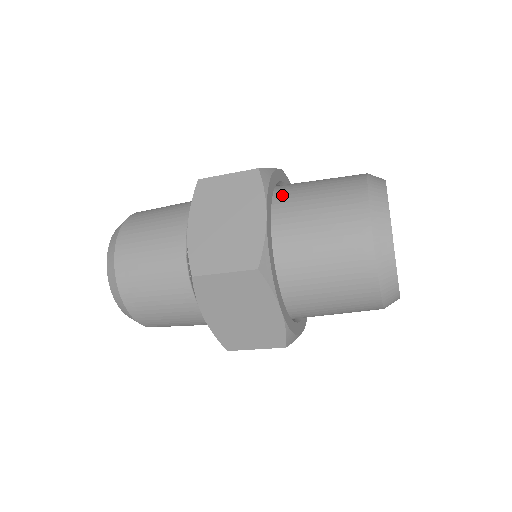
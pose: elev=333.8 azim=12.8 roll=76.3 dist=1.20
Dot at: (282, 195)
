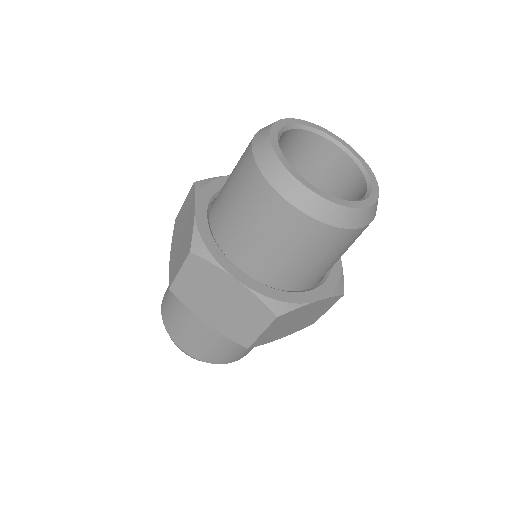
Dot at: (224, 240)
